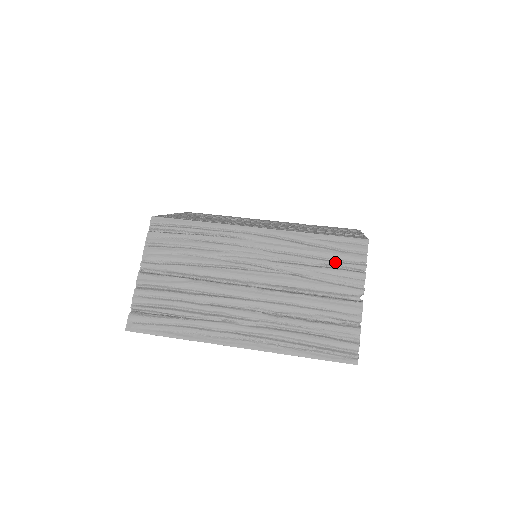
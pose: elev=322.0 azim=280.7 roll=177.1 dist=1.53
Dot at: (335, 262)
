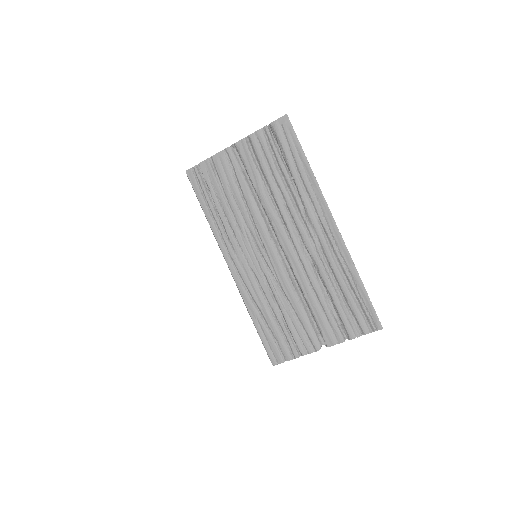
Dot at: occluded
